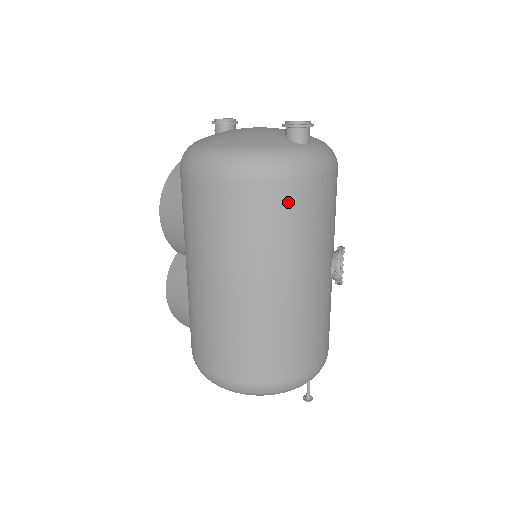
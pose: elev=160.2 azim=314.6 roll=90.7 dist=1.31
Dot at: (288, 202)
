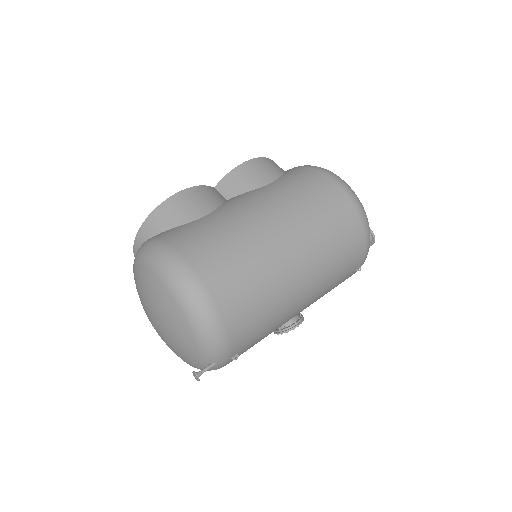
Dot at: (354, 252)
